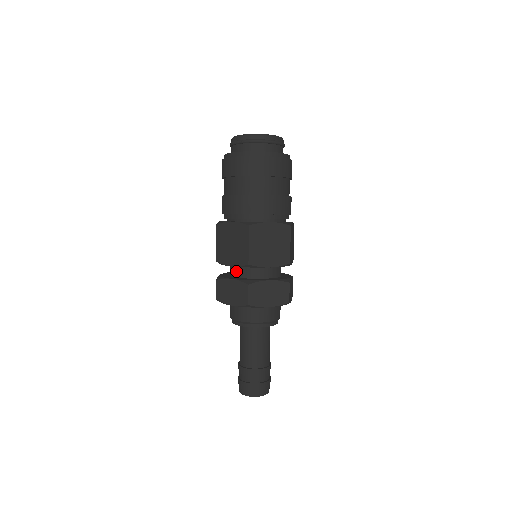
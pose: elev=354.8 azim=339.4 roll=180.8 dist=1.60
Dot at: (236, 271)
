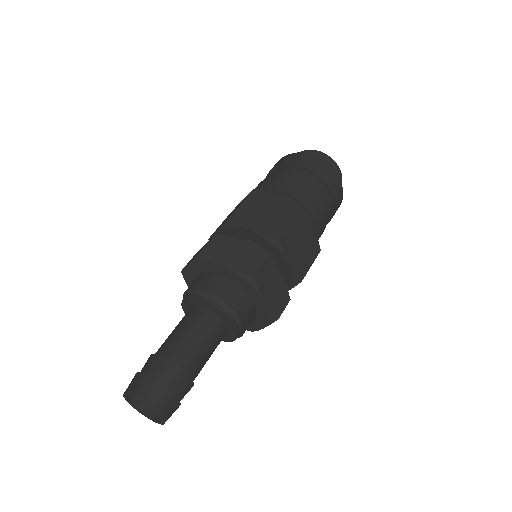
Dot at: occluded
